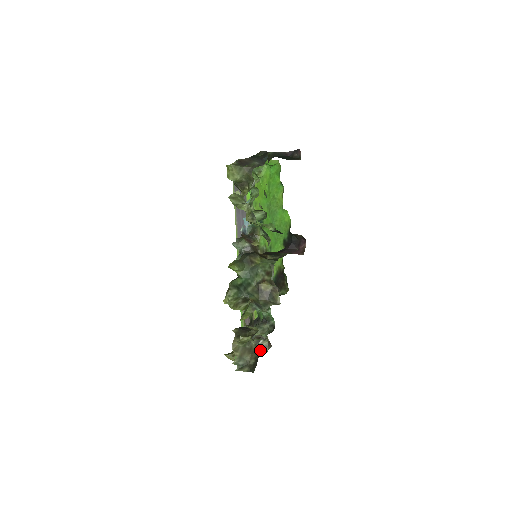
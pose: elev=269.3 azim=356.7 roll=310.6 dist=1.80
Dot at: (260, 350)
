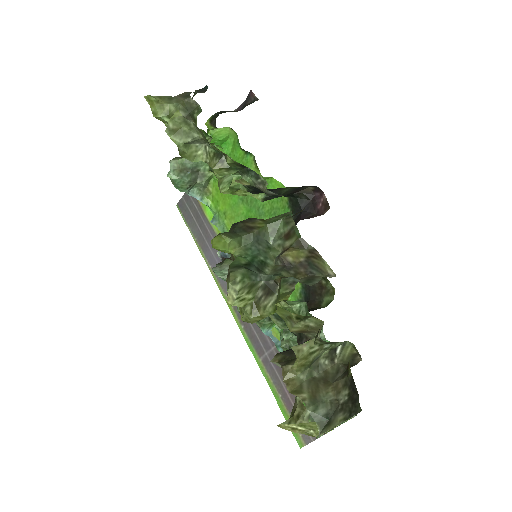
Dot at: (346, 366)
